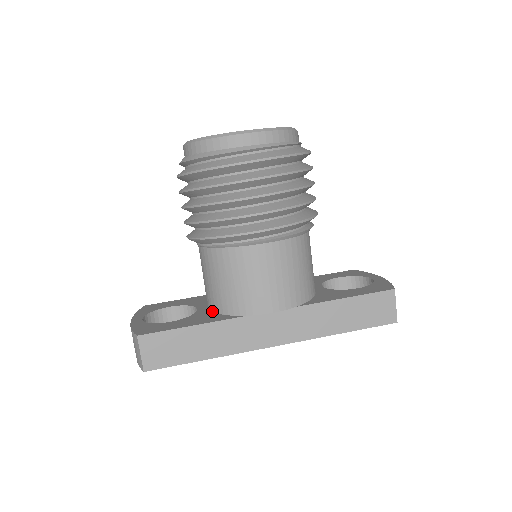
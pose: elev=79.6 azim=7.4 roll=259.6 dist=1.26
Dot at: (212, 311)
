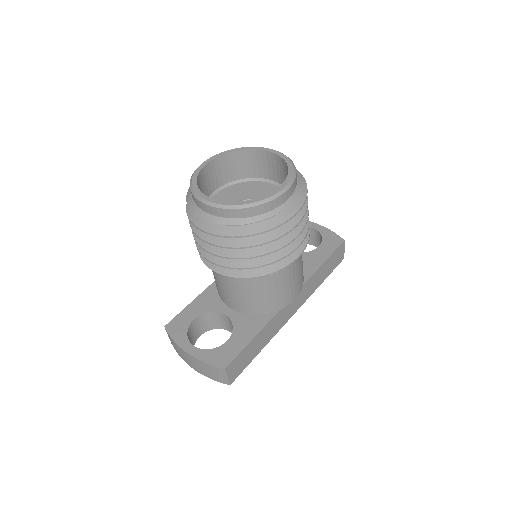
Dot at: (244, 314)
